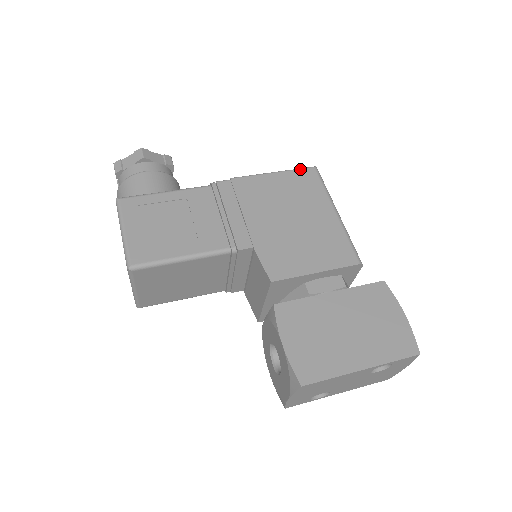
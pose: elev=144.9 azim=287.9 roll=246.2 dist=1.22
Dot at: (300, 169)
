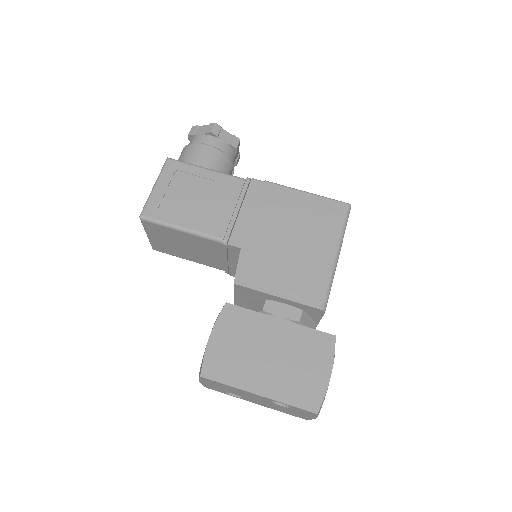
Dot at: (333, 200)
